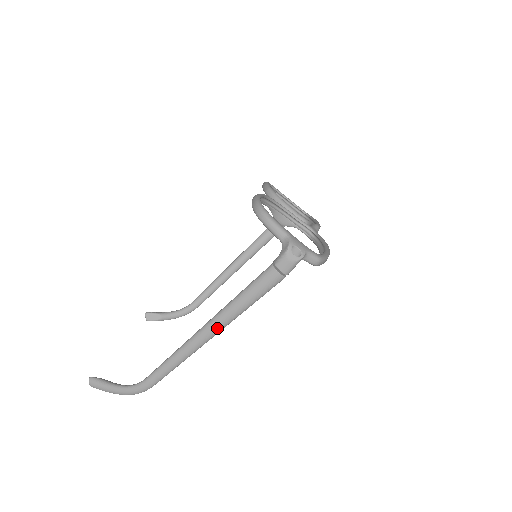
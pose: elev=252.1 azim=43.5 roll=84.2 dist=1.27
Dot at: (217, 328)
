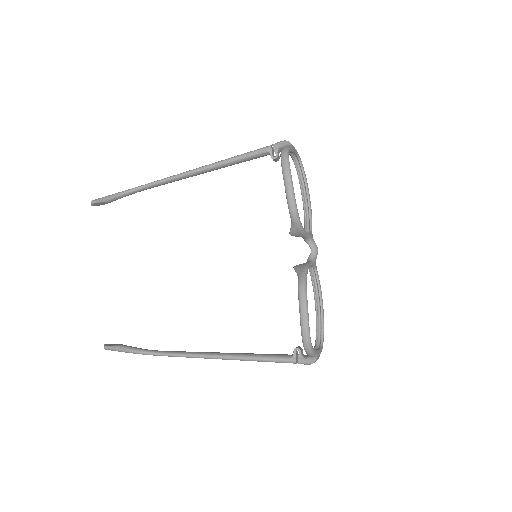
Dot at: occluded
